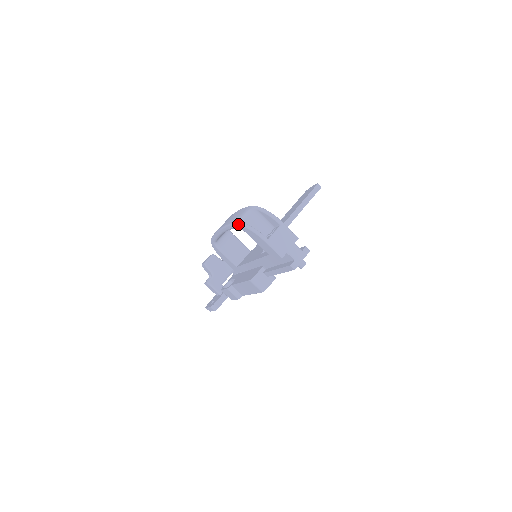
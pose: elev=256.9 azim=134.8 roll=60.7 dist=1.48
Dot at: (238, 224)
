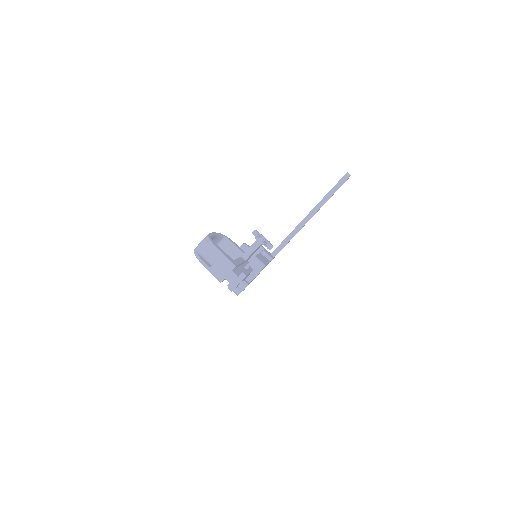
Dot at: occluded
